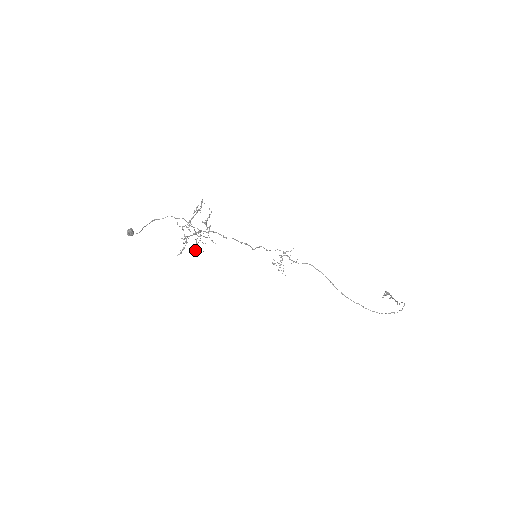
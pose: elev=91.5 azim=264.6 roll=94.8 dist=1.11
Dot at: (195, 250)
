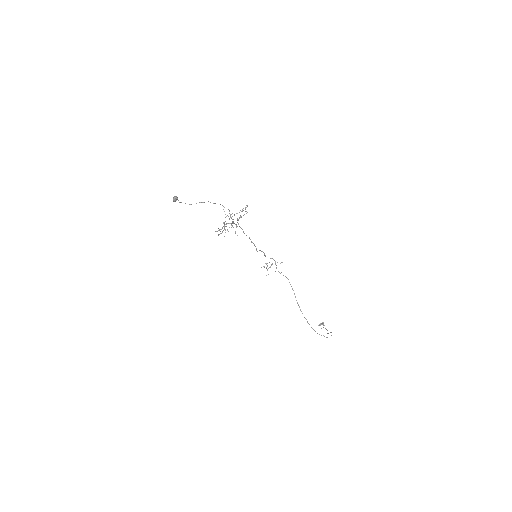
Dot at: occluded
